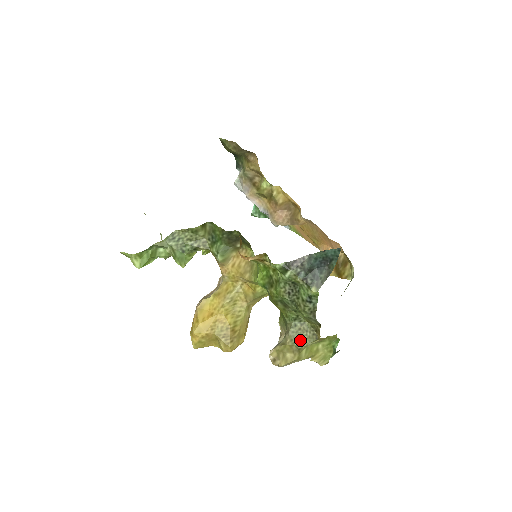
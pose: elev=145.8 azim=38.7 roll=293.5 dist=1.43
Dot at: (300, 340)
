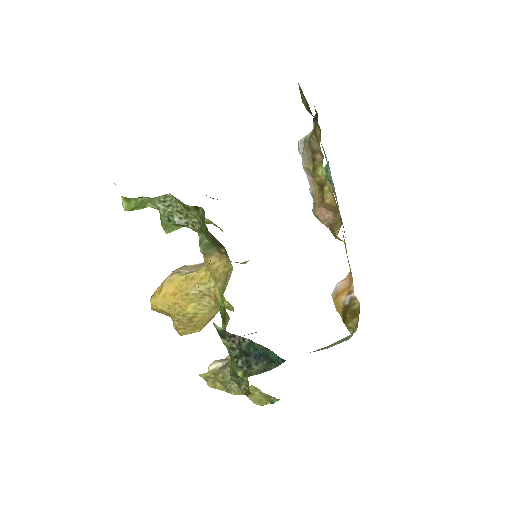
Dot at: (231, 383)
